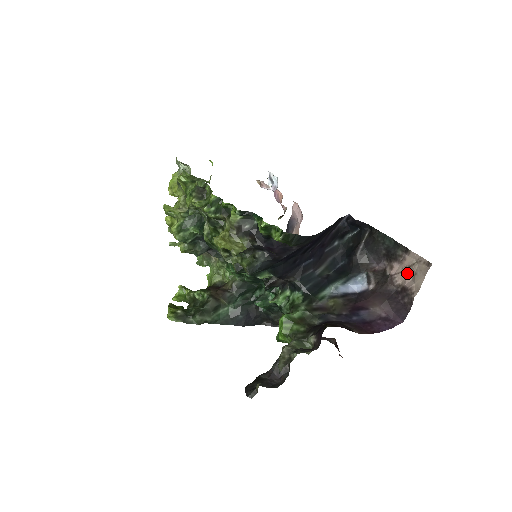
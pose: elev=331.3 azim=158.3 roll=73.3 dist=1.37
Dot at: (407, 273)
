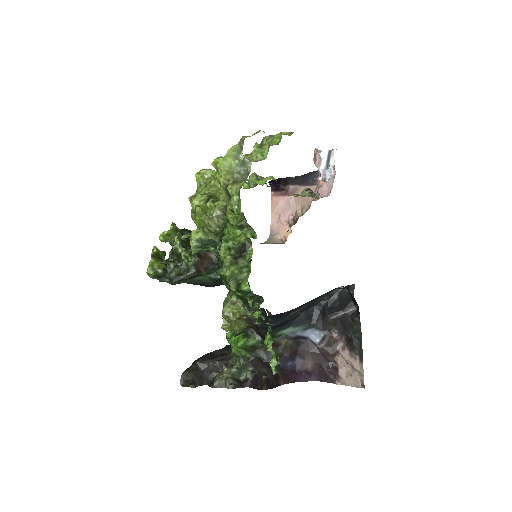
Dot at: (348, 366)
